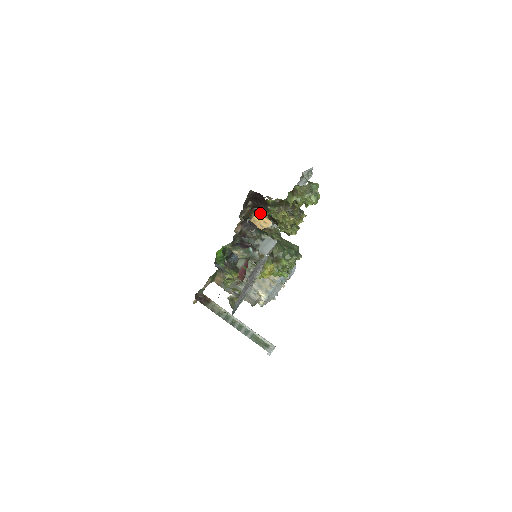
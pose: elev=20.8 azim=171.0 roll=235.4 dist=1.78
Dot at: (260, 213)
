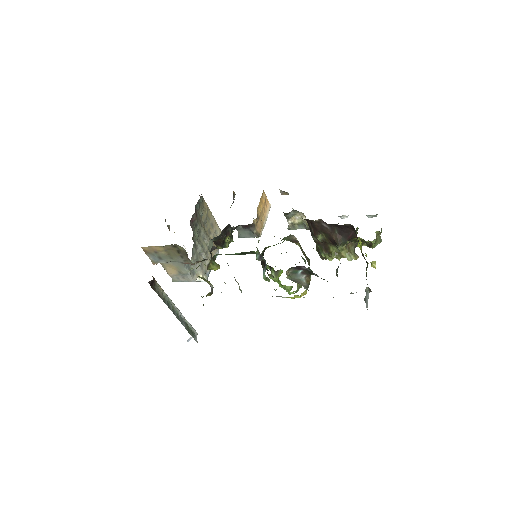
Dot at: (288, 216)
